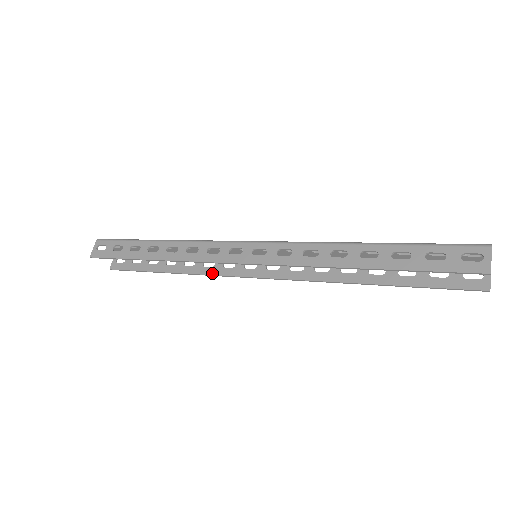
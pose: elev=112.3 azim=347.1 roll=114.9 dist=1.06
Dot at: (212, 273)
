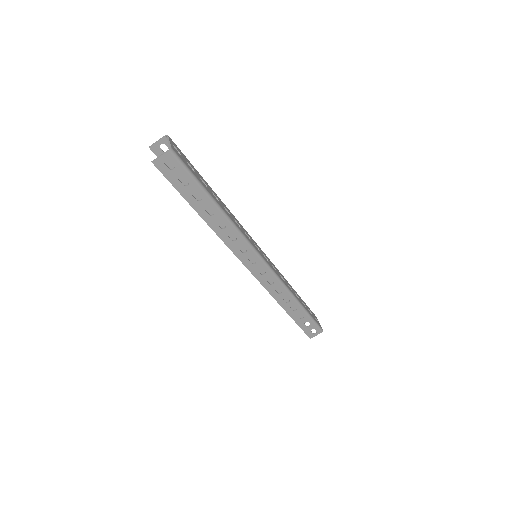
Dot at: occluded
